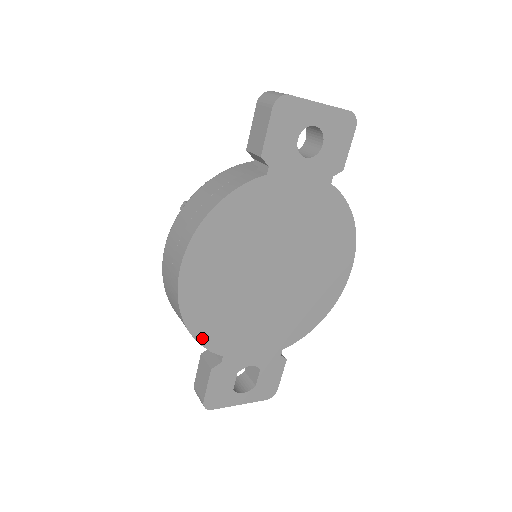
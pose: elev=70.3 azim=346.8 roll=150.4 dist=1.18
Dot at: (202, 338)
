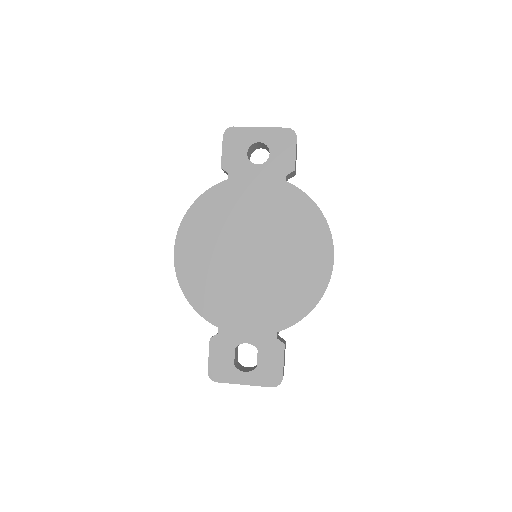
Dot at: (198, 307)
